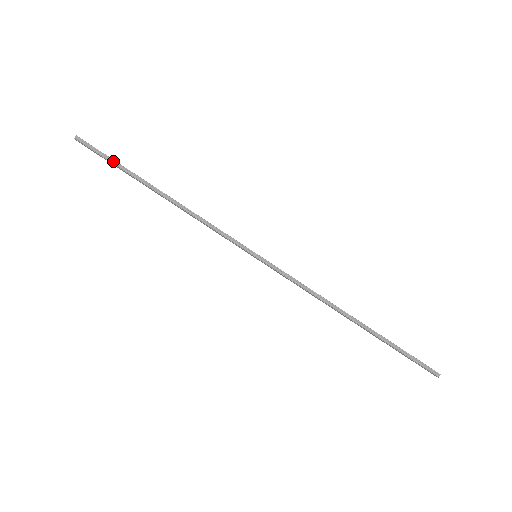
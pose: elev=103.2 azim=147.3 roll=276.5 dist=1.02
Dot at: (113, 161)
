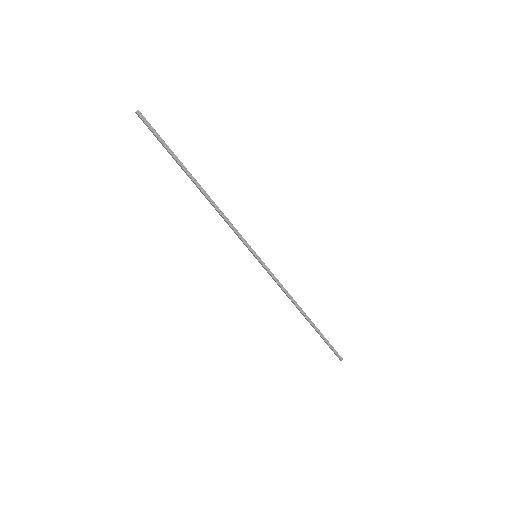
Dot at: (166, 145)
